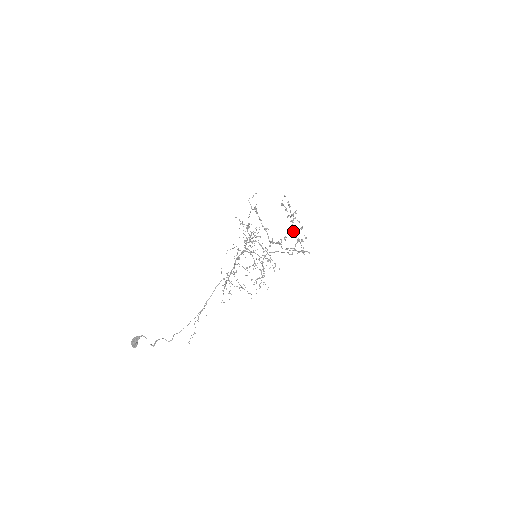
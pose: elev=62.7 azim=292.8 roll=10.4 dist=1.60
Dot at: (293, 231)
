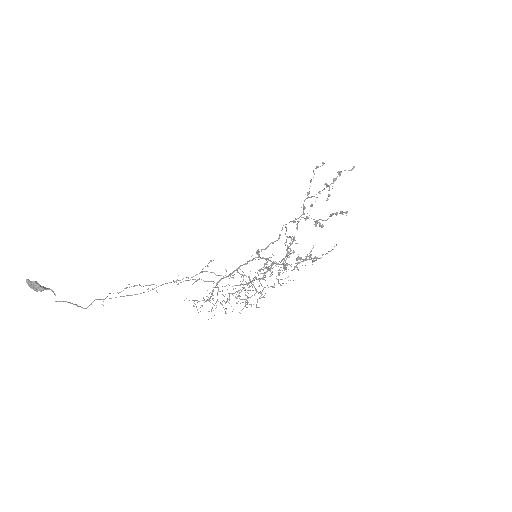
Dot at: occluded
